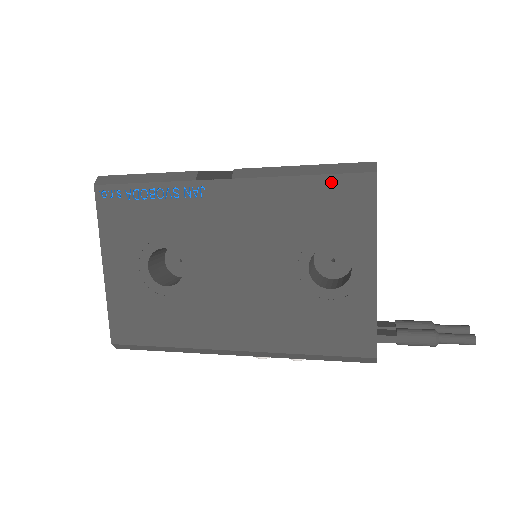
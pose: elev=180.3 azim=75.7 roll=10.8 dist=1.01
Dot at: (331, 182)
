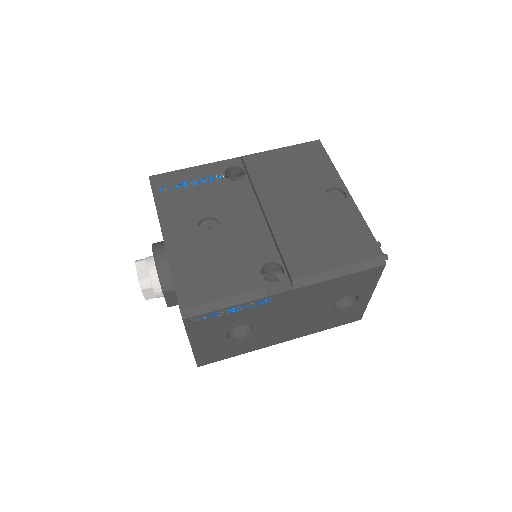
Dot at: (358, 275)
